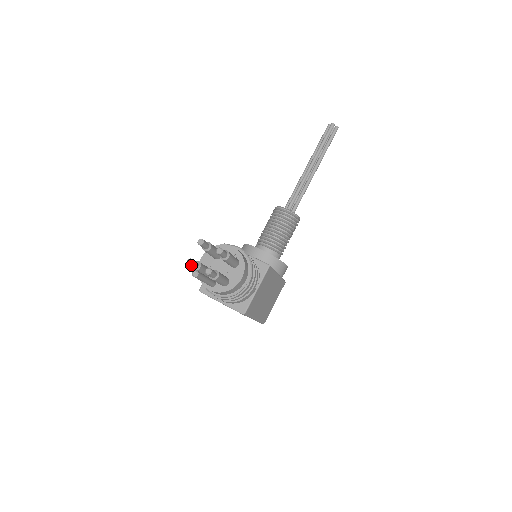
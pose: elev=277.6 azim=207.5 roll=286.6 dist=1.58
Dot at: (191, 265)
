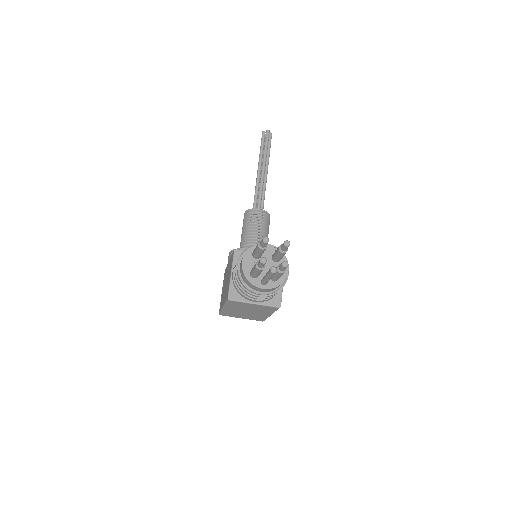
Dot at: (265, 263)
